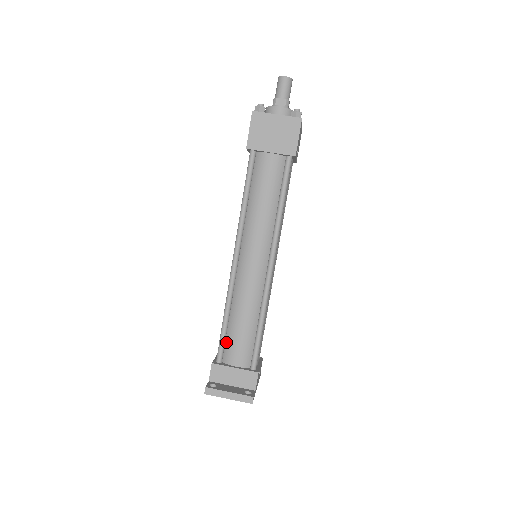
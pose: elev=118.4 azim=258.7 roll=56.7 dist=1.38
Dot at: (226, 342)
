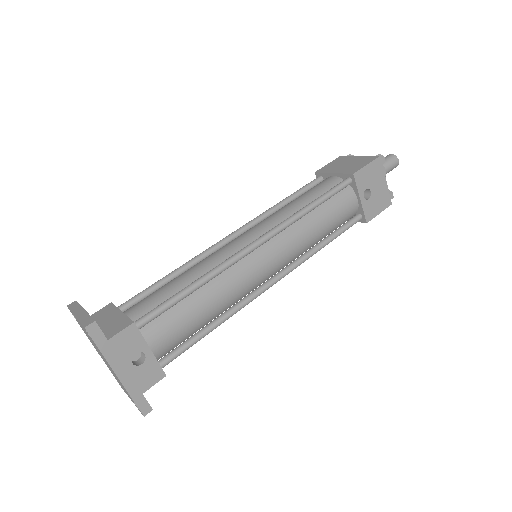
Dot at: occluded
